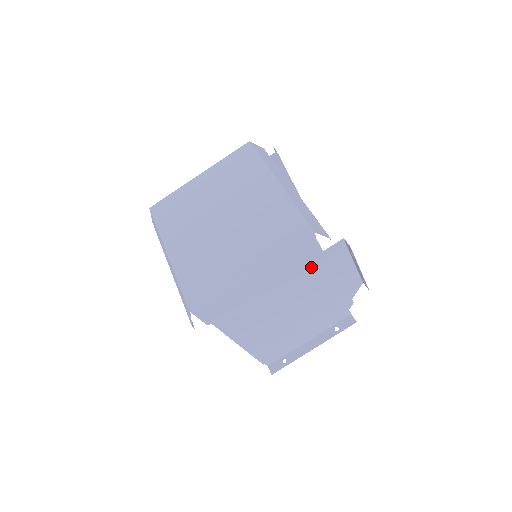
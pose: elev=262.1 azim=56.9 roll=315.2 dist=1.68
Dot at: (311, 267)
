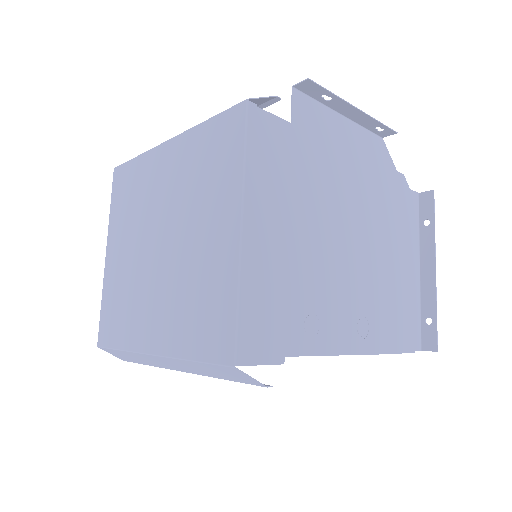
Dot at: (304, 159)
